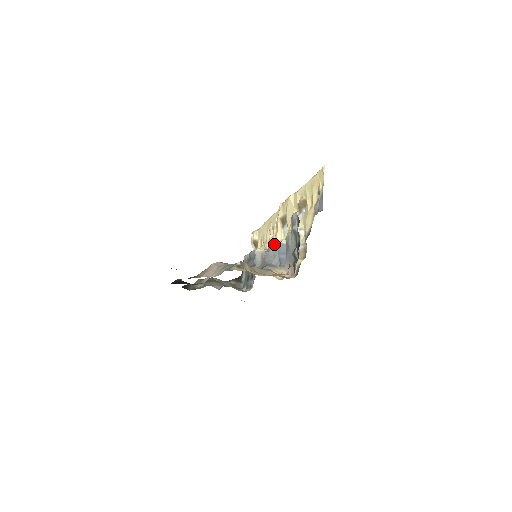
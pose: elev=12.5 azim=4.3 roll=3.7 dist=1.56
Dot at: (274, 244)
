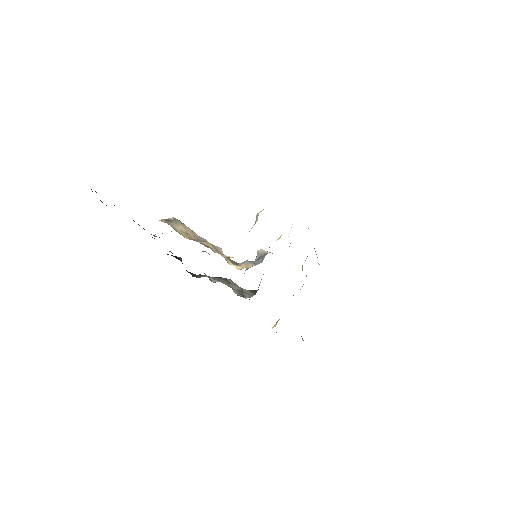
Dot at: occluded
